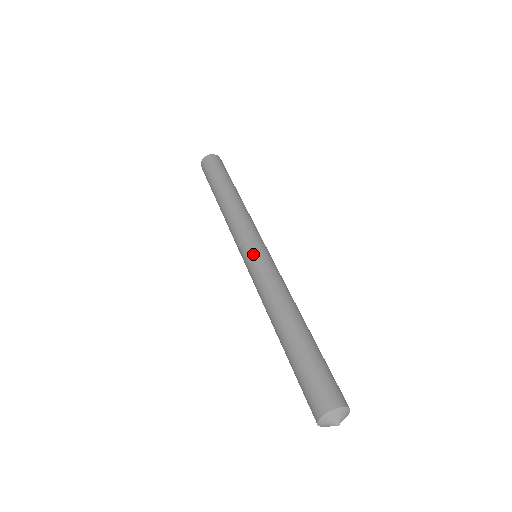
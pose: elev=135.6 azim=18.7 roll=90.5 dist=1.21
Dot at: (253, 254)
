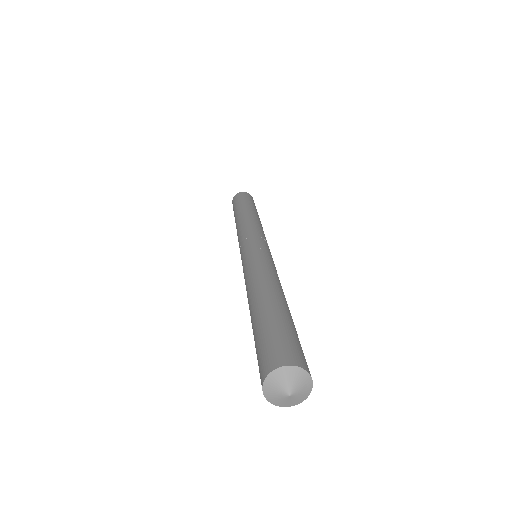
Dot at: (265, 247)
